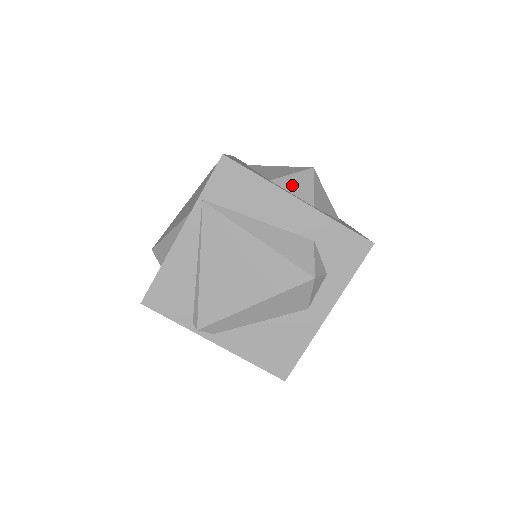
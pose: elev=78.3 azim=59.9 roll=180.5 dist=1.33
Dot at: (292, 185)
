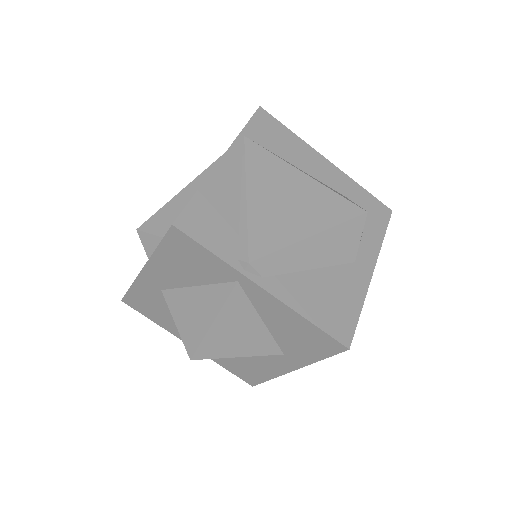
Dot at: occluded
